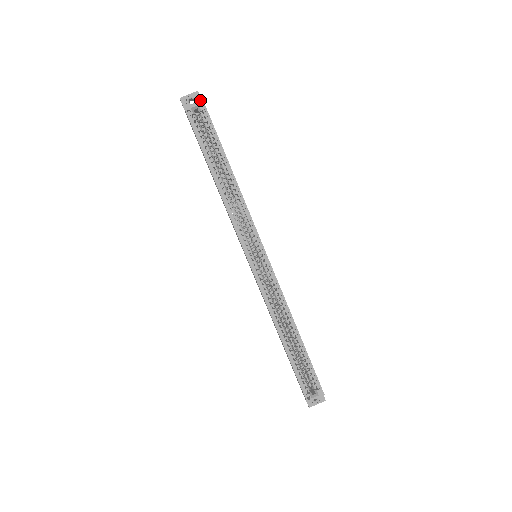
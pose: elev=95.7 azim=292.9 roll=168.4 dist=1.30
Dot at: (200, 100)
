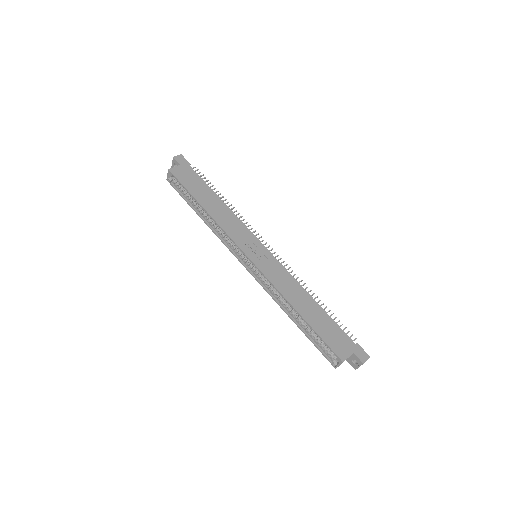
Dot at: (177, 162)
